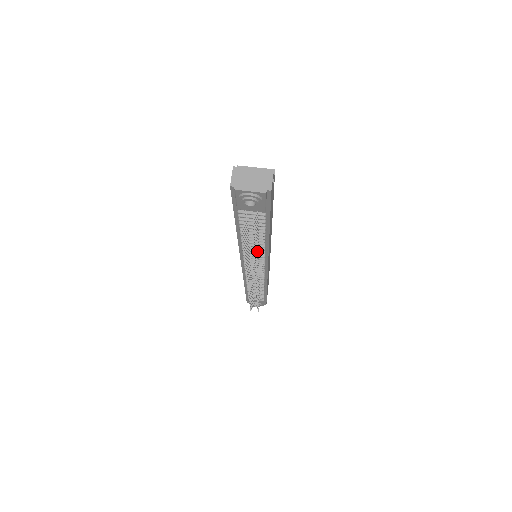
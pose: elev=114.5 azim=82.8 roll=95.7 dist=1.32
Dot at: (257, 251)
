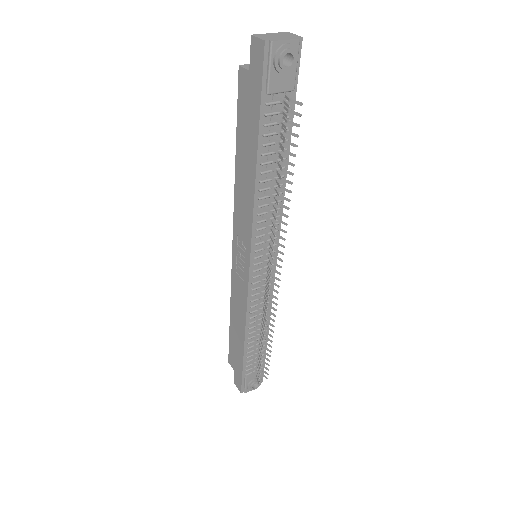
Dot at: occluded
